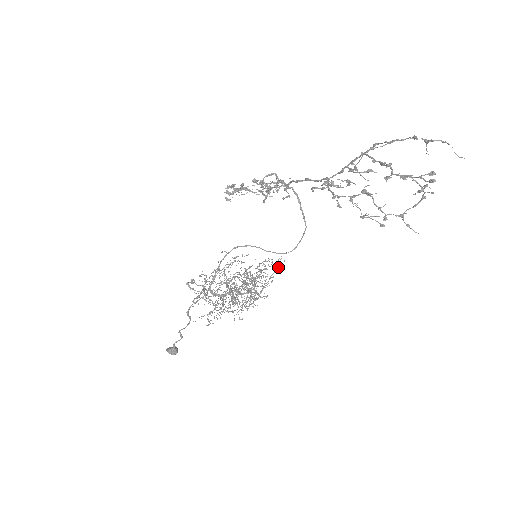
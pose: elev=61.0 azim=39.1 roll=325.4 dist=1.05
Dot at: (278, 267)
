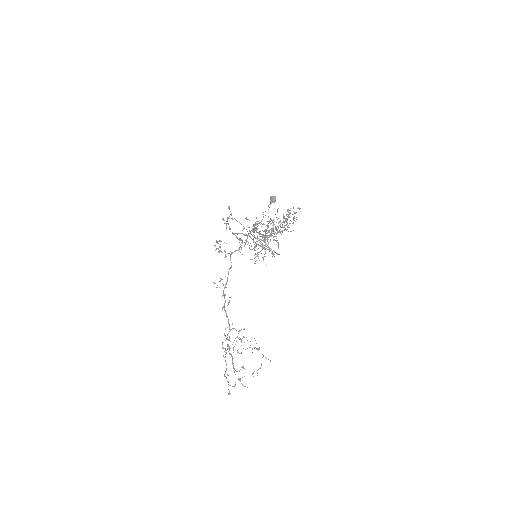
Dot at: (274, 256)
